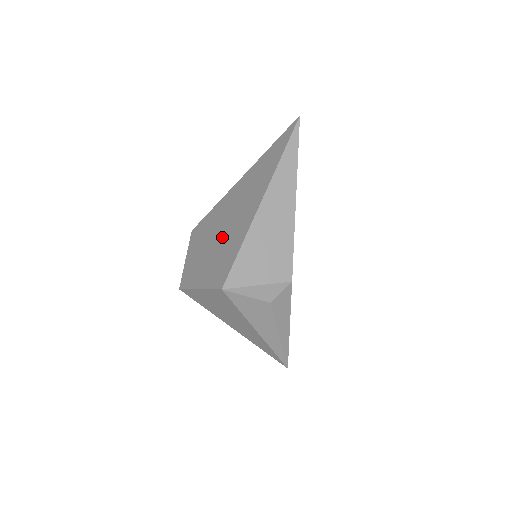
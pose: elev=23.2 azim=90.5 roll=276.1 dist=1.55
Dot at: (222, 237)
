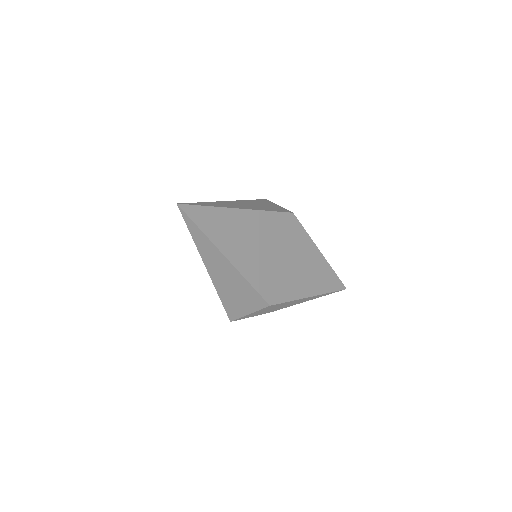
Dot at: occluded
